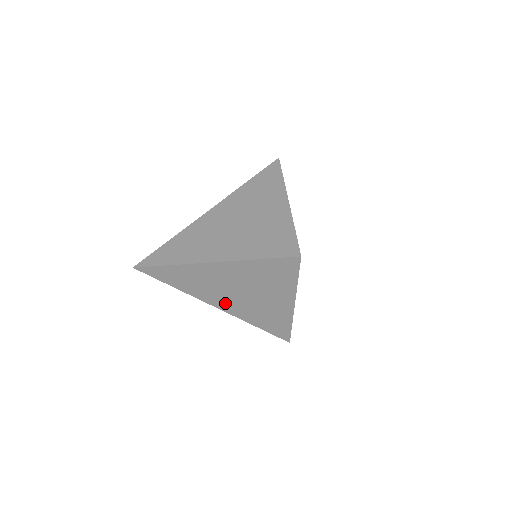
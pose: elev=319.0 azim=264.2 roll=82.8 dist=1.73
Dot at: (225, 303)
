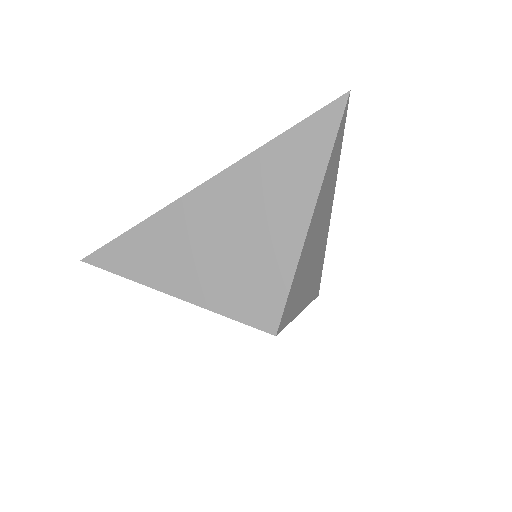
Dot at: occluded
